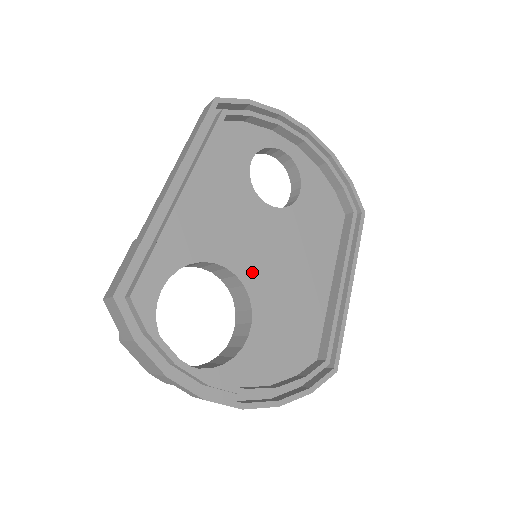
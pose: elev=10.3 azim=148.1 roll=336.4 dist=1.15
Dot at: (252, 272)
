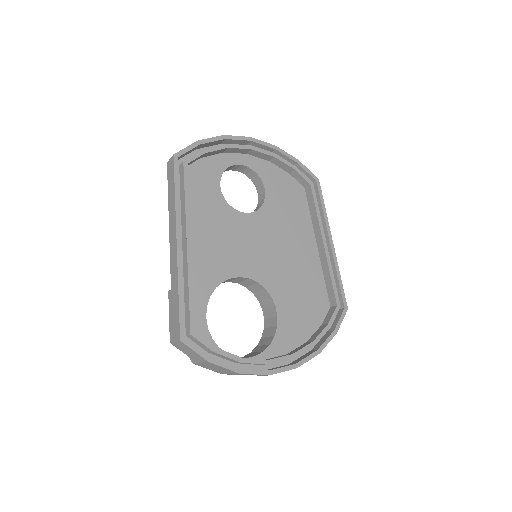
Dot at: (259, 270)
